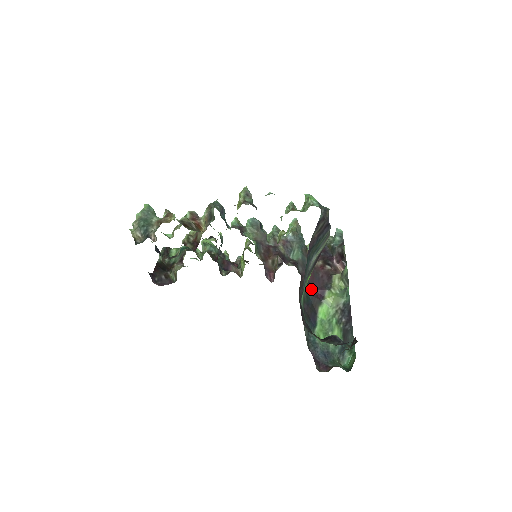
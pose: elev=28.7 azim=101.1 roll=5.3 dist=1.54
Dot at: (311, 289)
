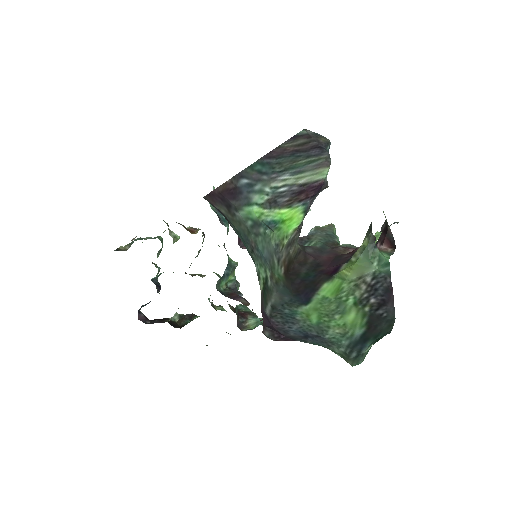
Dot at: (319, 268)
